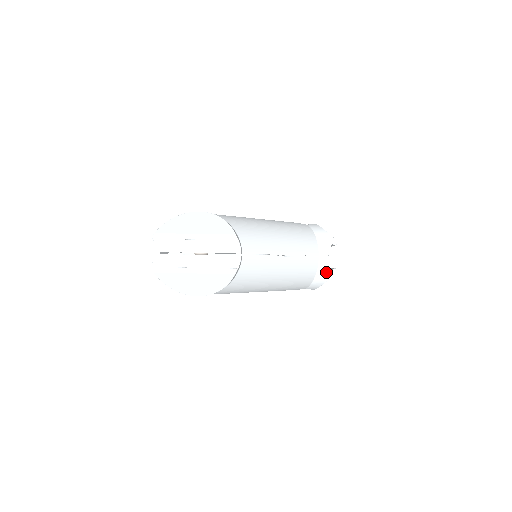
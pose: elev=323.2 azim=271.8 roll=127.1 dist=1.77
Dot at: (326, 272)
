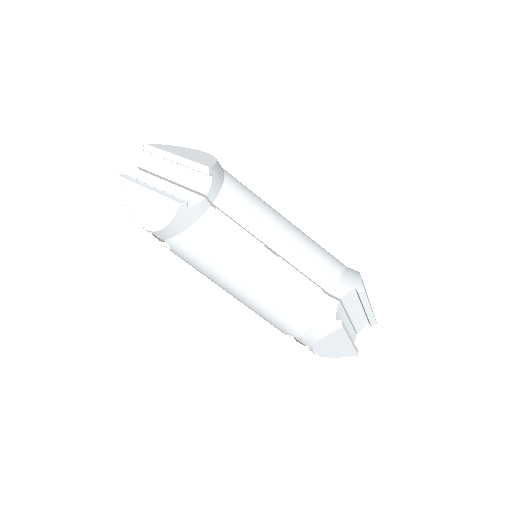
Dot at: (328, 320)
